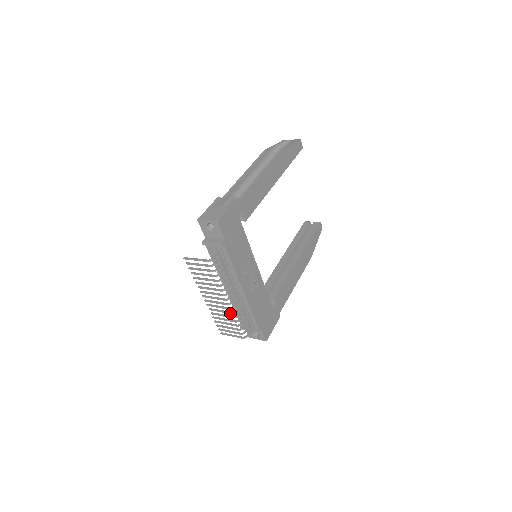
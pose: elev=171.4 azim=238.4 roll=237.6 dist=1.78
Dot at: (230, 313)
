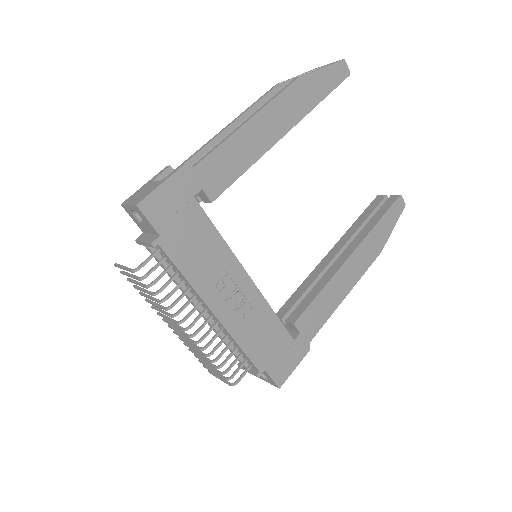
Dot at: (198, 349)
